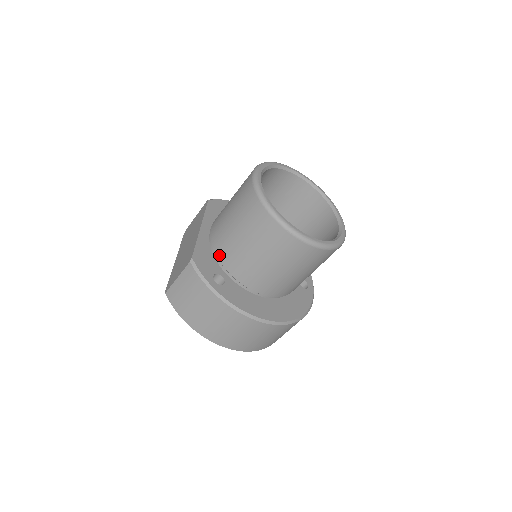
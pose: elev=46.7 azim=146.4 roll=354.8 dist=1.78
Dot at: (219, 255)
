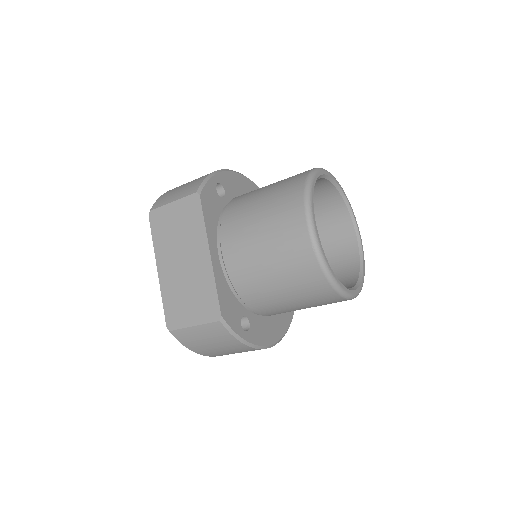
Dot at: (243, 297)
